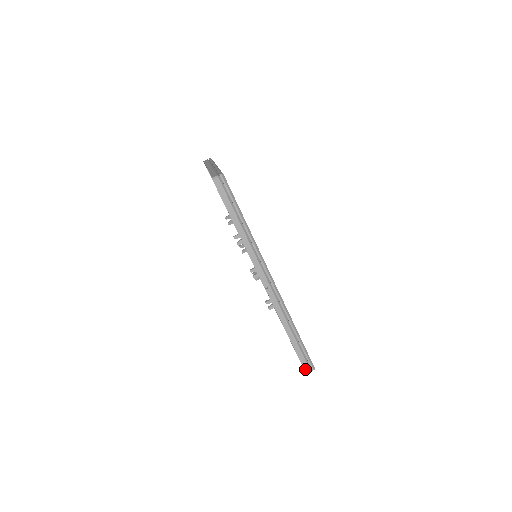
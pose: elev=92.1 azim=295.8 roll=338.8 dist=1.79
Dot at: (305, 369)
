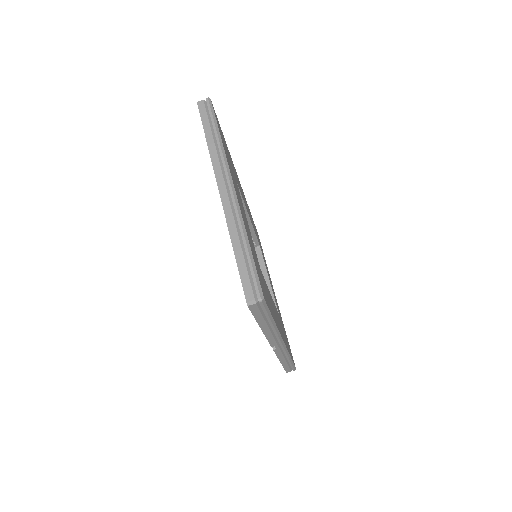
Dot at: (287, 372)
